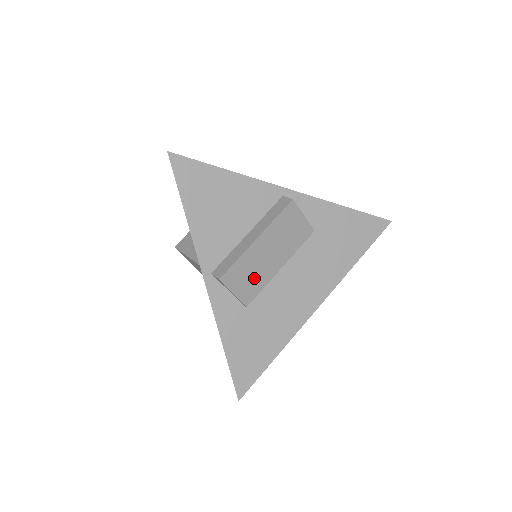
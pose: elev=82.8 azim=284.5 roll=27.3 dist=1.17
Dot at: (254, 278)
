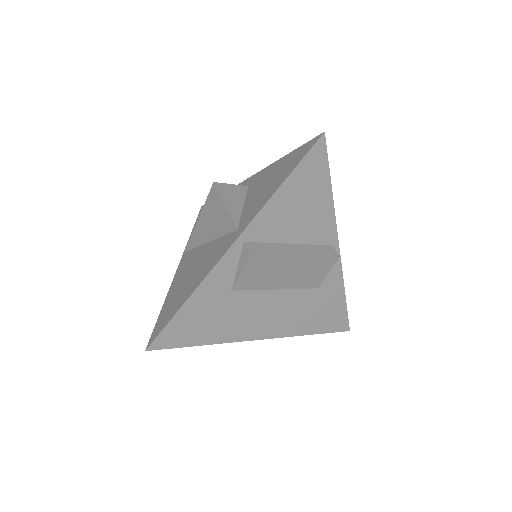
Dot at: (261, 277)
